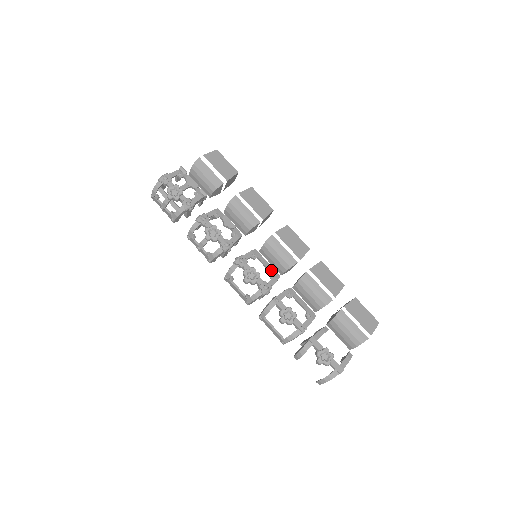
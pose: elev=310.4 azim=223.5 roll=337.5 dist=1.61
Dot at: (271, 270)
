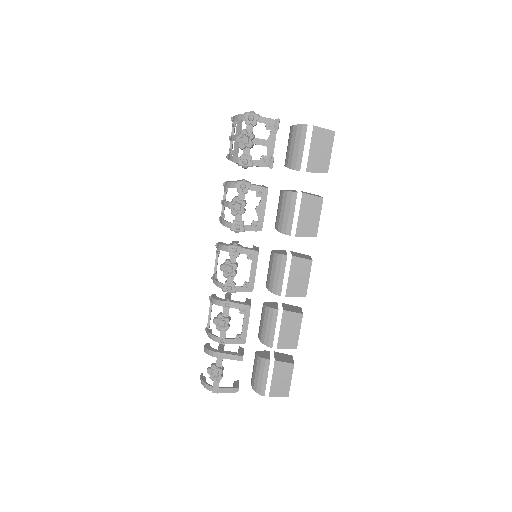
Dot at: (251, 280)
